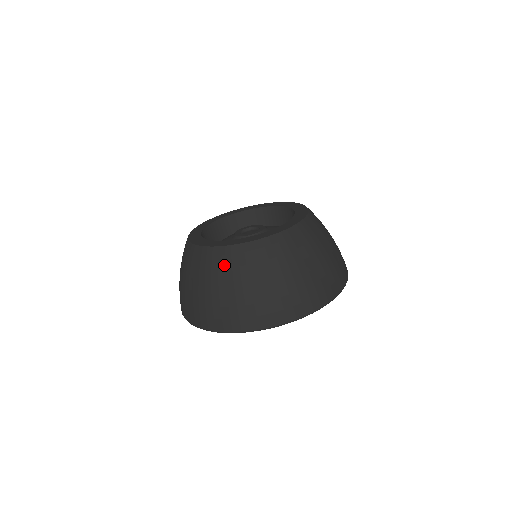
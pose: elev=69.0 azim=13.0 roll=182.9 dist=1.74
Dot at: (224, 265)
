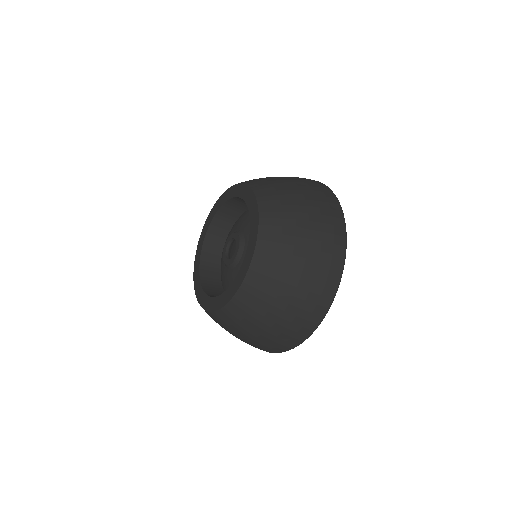
Dot at: (238, 320)
